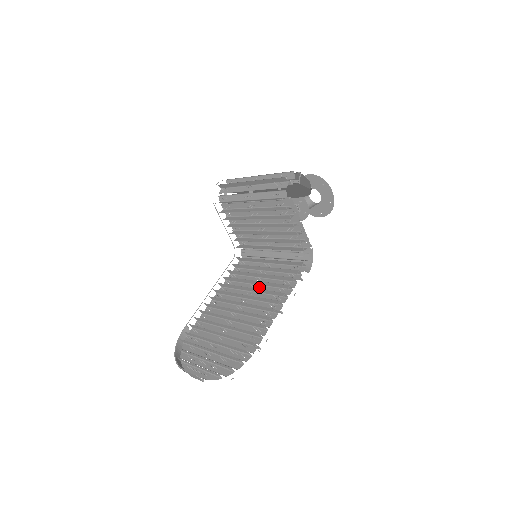
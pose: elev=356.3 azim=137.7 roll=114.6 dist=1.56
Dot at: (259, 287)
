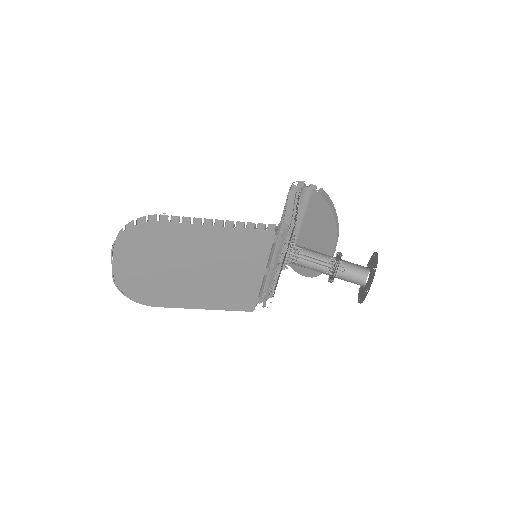
Dot at: occluded
